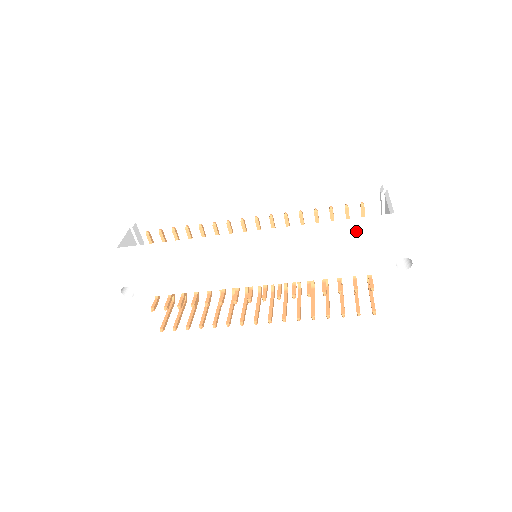
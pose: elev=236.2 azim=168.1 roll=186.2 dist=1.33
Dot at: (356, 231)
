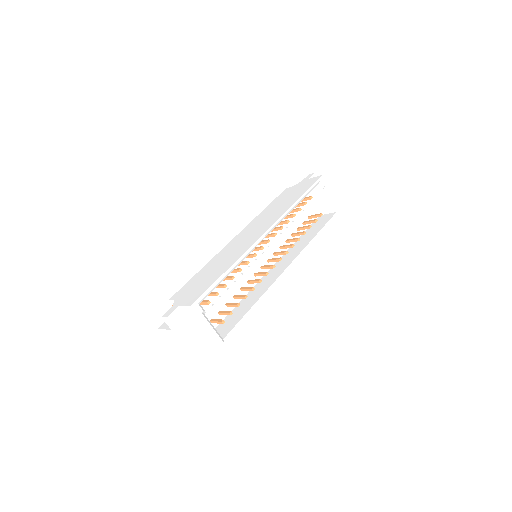
Dot at: occluded
